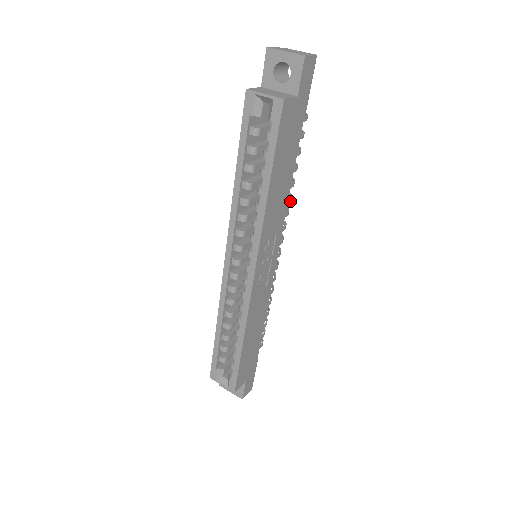
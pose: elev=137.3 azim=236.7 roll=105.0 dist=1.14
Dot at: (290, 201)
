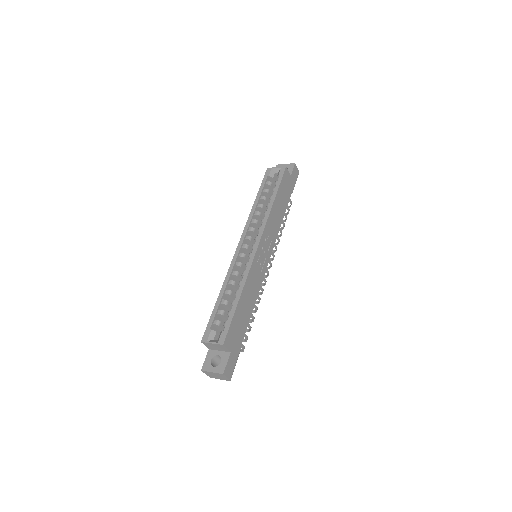
Dot at: (279, 241)
